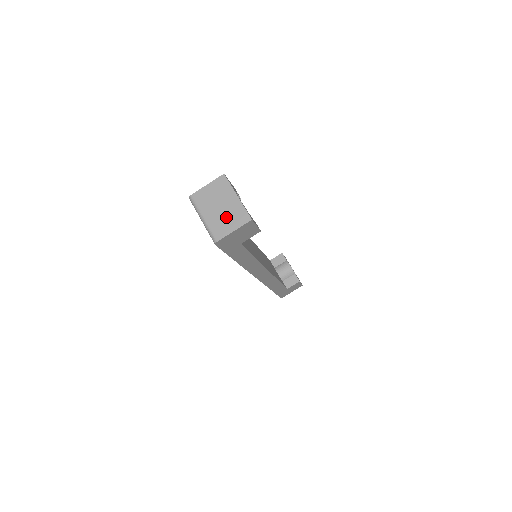
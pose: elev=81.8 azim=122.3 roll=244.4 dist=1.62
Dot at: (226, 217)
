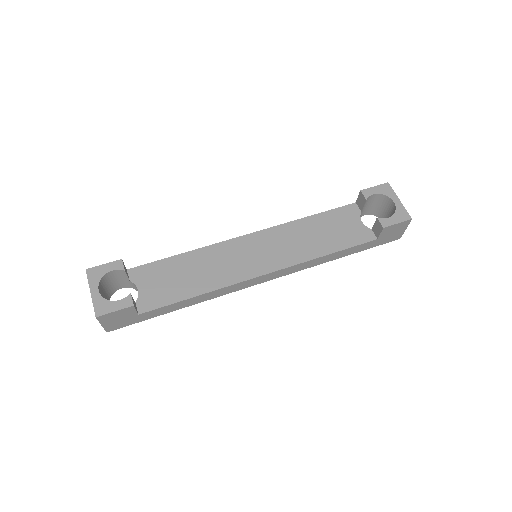
Dot at: occluded
